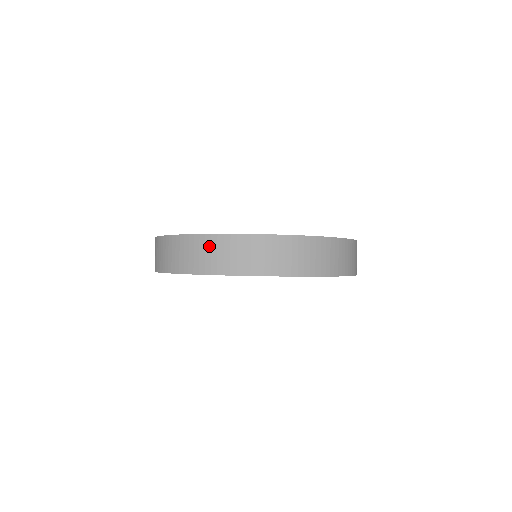
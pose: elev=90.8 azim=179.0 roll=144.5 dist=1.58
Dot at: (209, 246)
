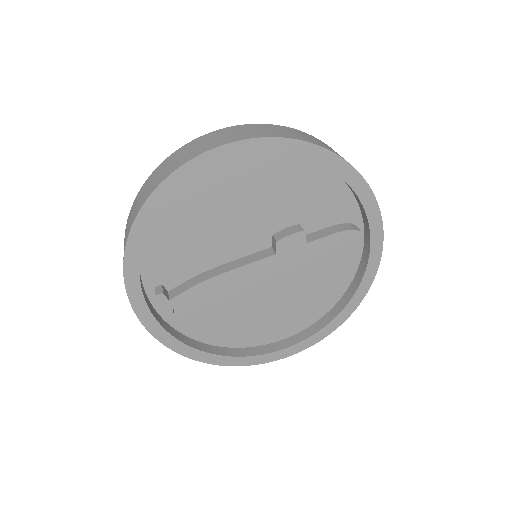
Dot at: (249, 128)
